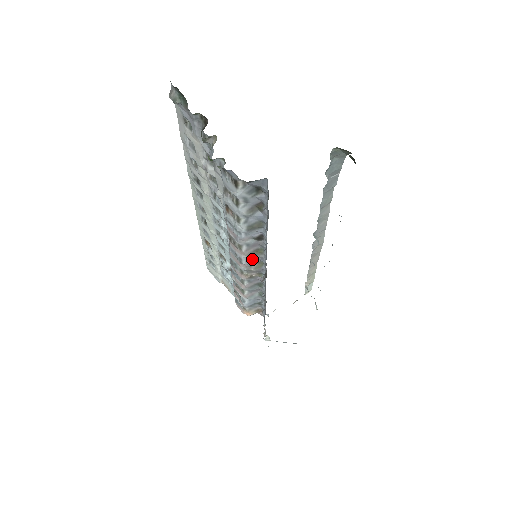
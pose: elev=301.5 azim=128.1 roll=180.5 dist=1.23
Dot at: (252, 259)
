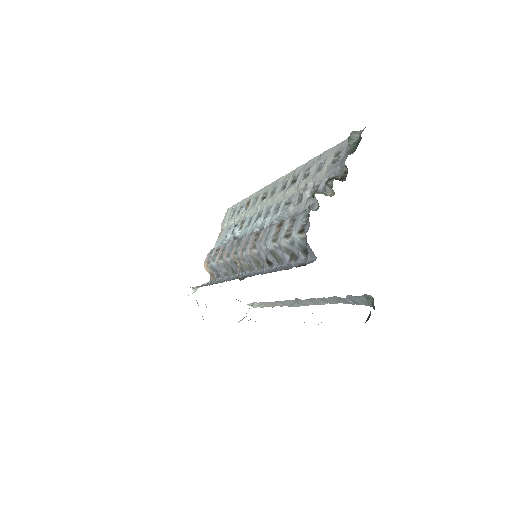
Dot at: (250, 260)
